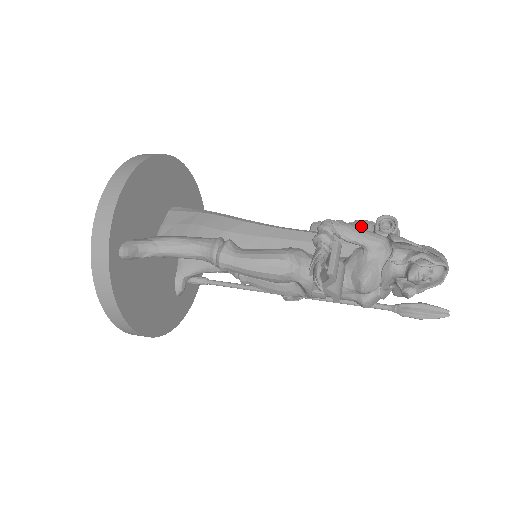
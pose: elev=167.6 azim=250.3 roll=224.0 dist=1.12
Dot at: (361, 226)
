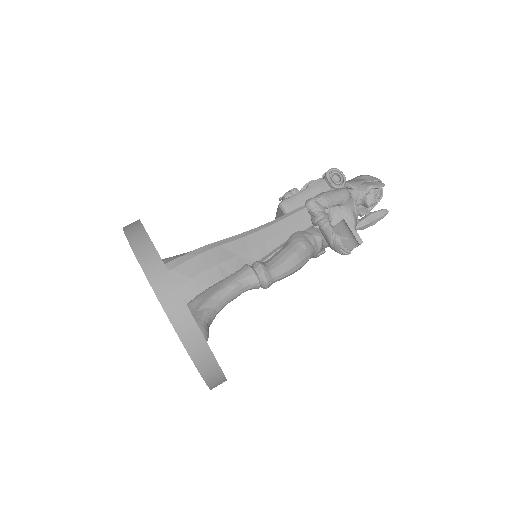
Dot at: (318, 187)
